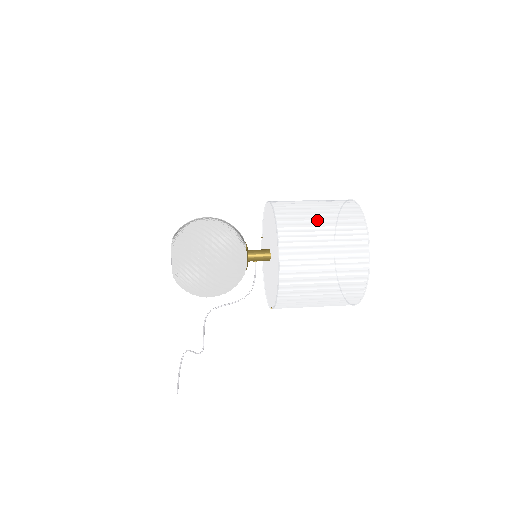
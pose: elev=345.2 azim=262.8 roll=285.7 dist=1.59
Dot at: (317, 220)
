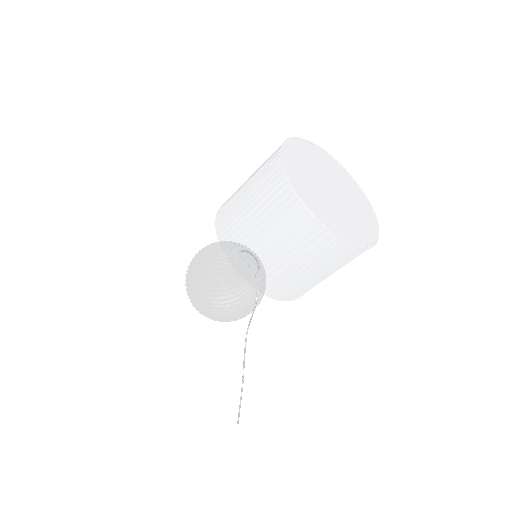
Dot at: (244, 189)
